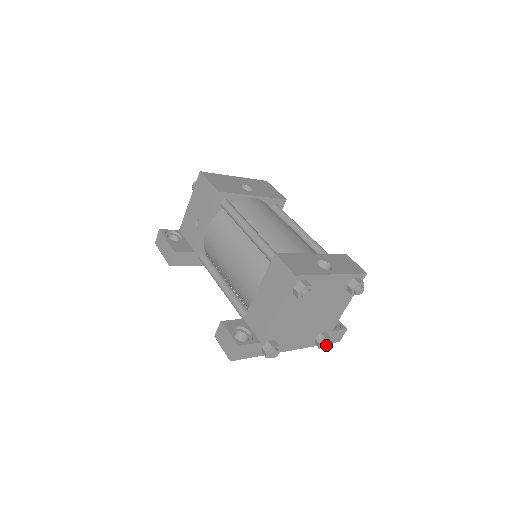
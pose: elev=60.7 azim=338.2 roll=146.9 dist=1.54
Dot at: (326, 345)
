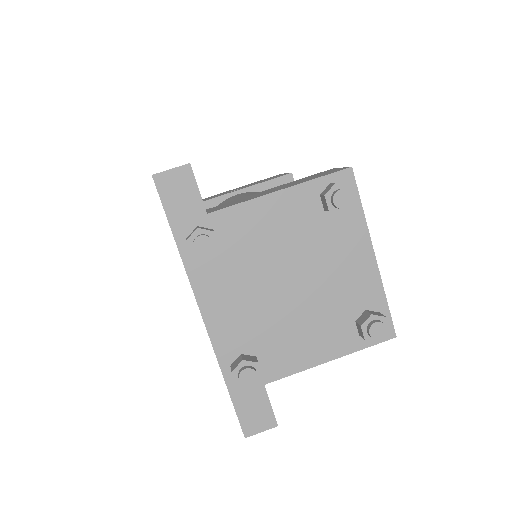
Dot at: (247, 375)
